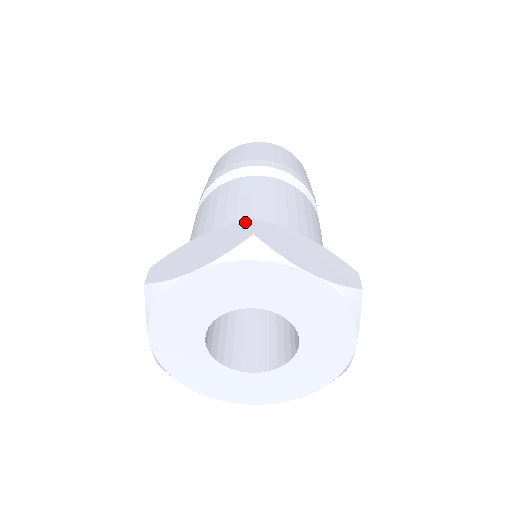
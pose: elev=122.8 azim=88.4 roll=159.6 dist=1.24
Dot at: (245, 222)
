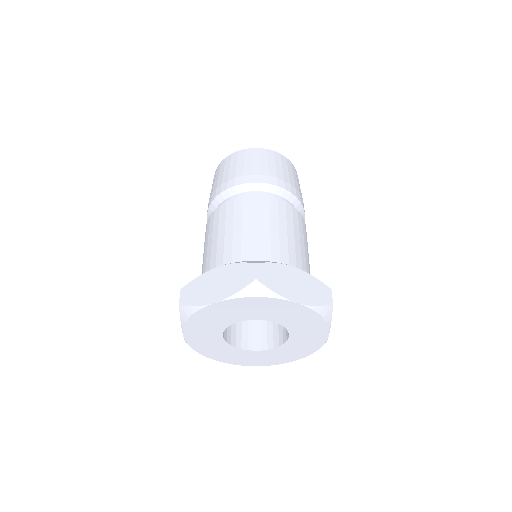
Dot at: (249, 264)
